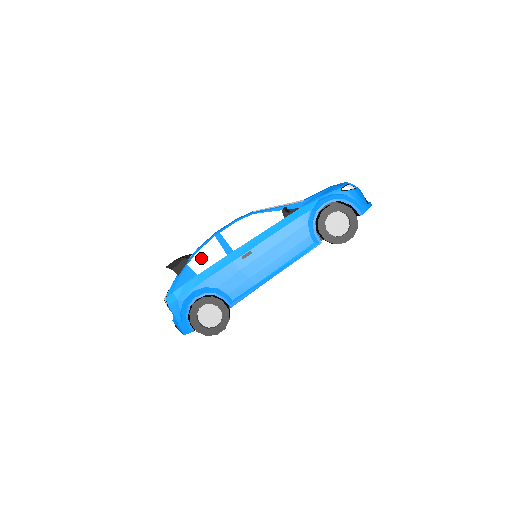
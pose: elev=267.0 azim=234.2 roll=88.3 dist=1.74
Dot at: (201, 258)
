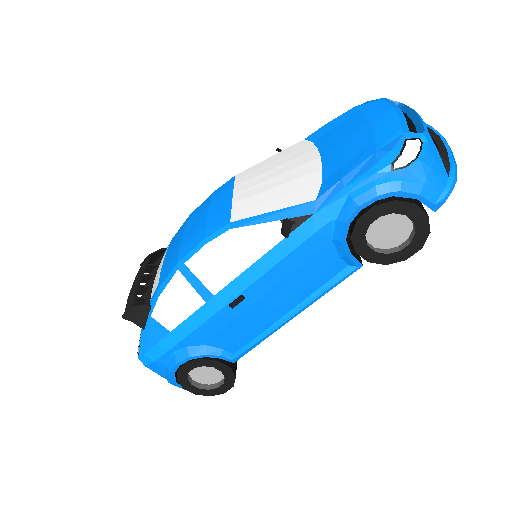
Dot at: (167, 306)
